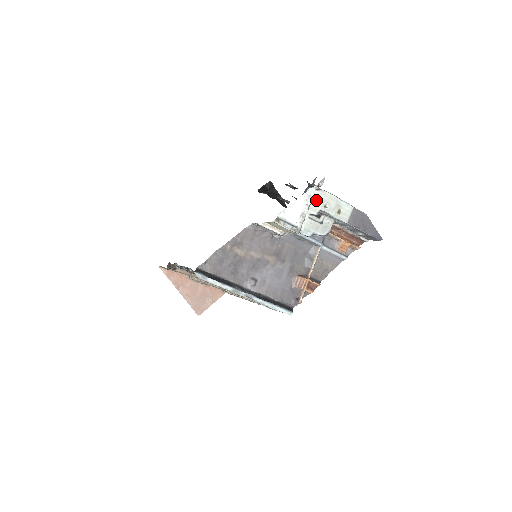
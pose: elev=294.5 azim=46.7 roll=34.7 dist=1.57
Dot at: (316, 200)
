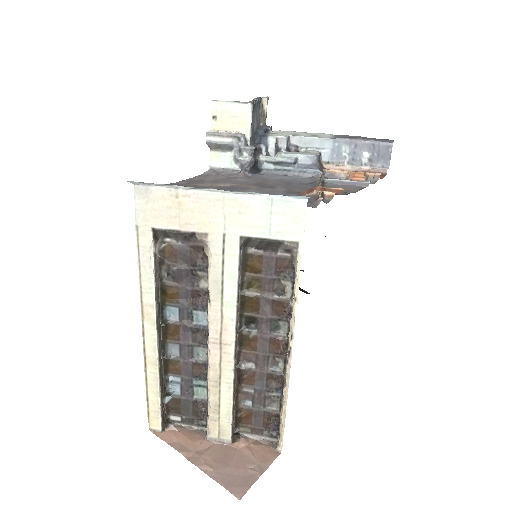
Dot at: (279, 134)
